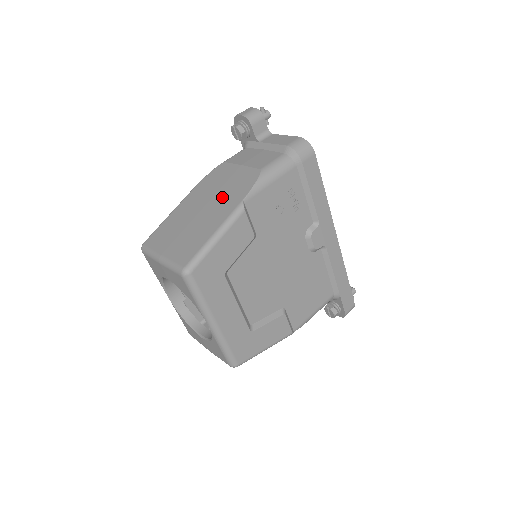
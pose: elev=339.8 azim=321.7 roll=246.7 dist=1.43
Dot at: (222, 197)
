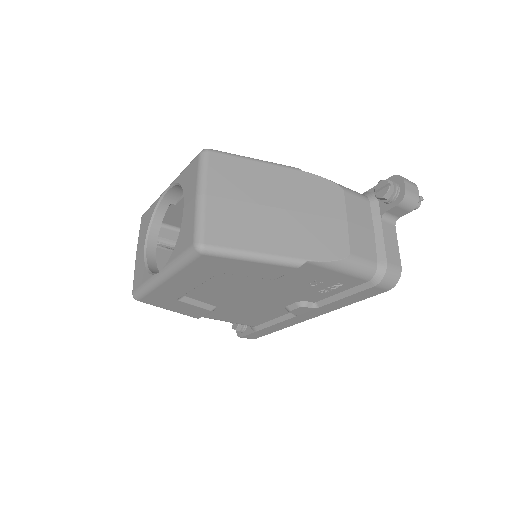
Dot at: (302, 226)
